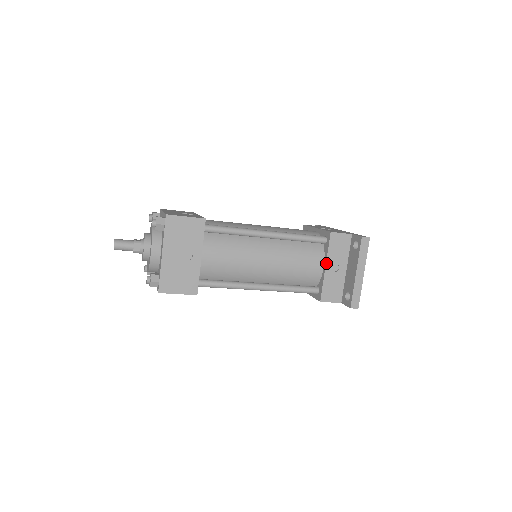
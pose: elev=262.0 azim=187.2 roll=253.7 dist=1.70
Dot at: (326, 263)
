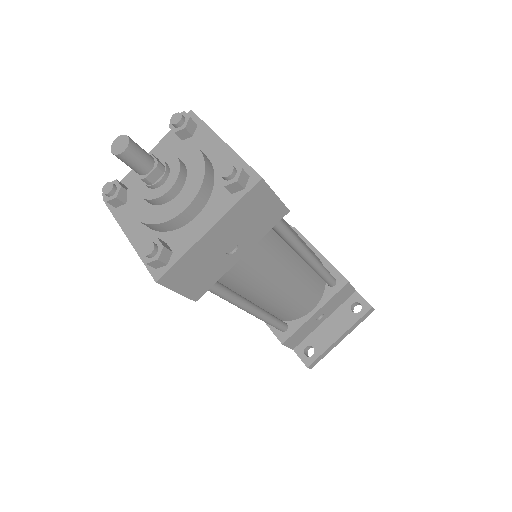
Dot at: (319, 309)
